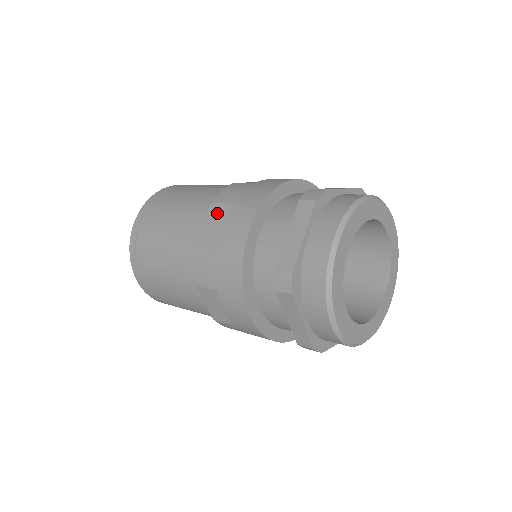
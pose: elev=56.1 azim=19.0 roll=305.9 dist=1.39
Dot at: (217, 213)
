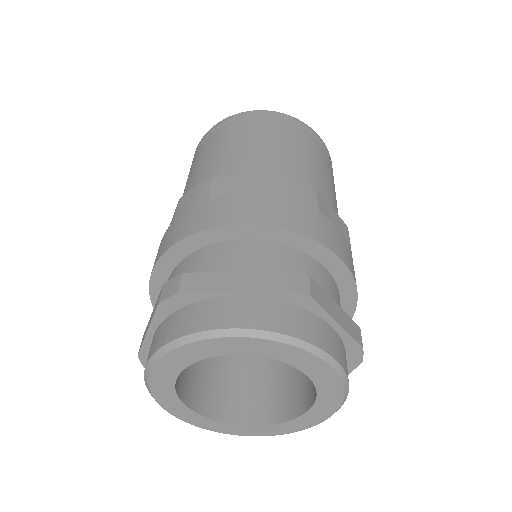
Dot at: occluded
